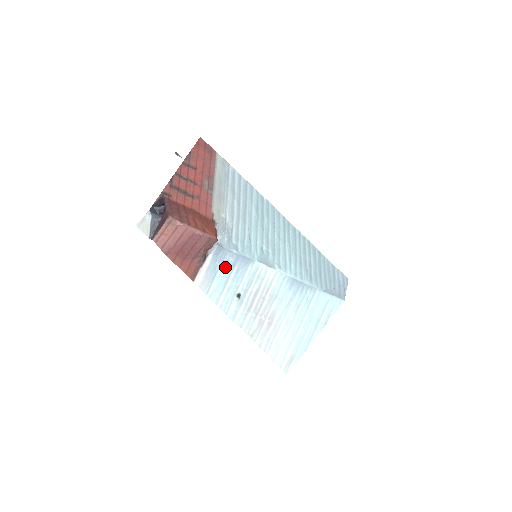
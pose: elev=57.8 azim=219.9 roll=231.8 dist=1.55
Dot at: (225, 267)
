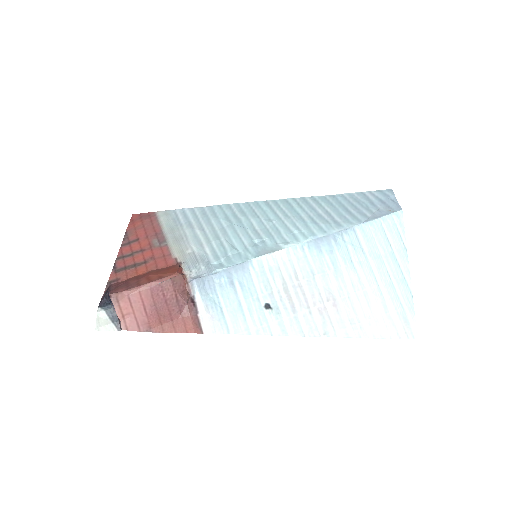
Dot at: (224, 292)
